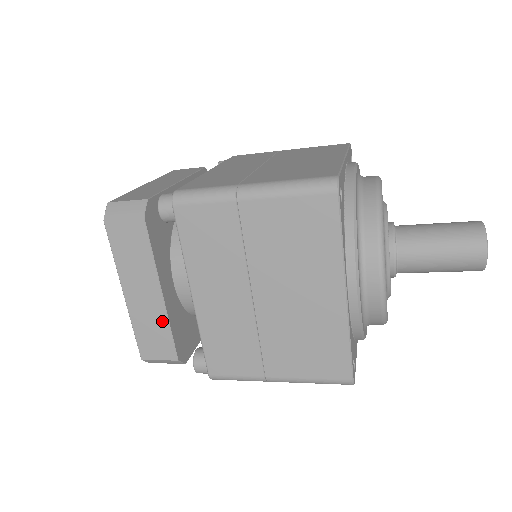
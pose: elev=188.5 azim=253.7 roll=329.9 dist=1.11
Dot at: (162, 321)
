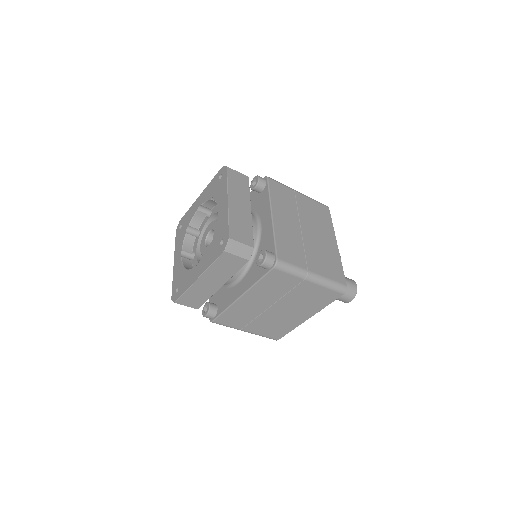
Dot at: (208, 295)
